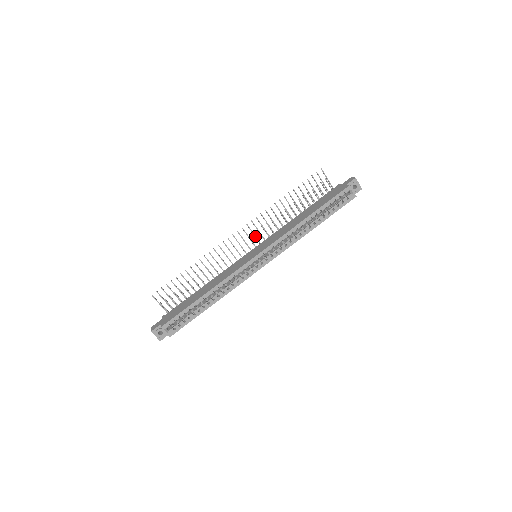
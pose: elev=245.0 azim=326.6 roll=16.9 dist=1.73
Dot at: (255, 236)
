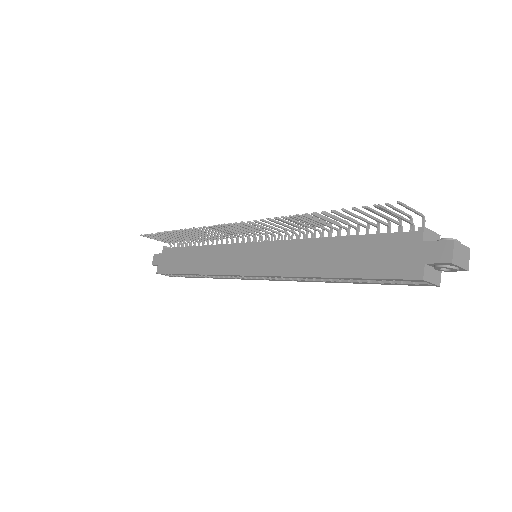
Dot at: (254, 231)
